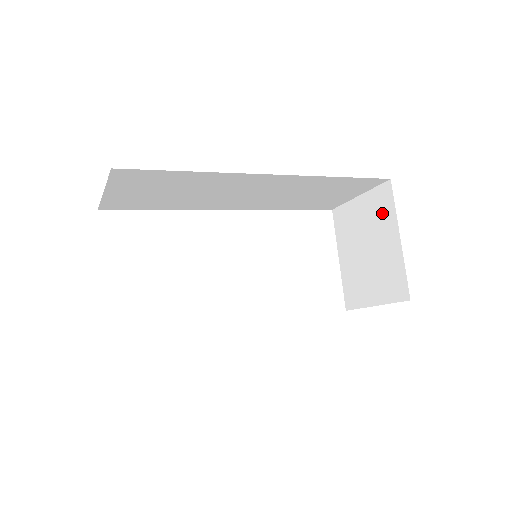
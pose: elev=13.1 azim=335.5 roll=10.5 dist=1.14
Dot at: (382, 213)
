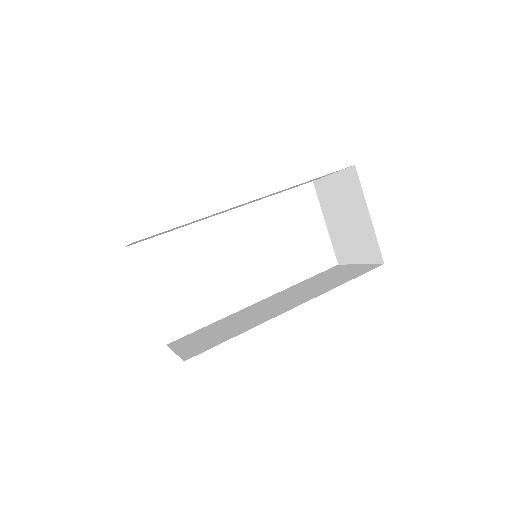
Dot at: (353, 192)
